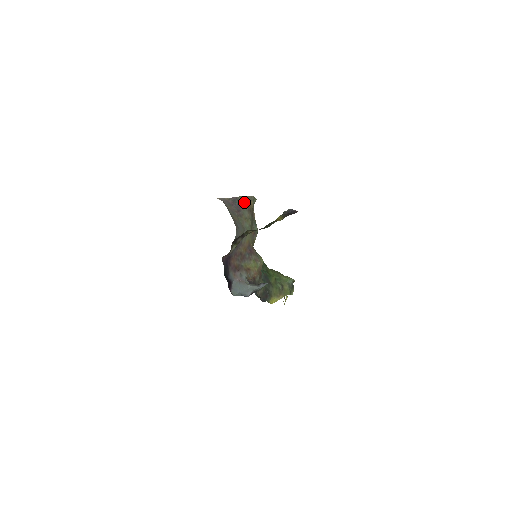
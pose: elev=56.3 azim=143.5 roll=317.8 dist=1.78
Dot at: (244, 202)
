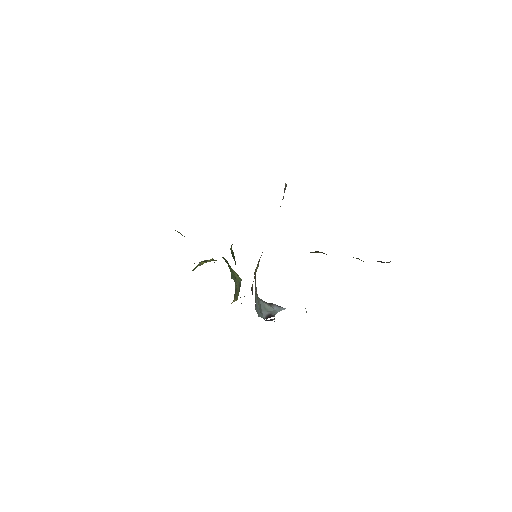
Dot at: occluded
